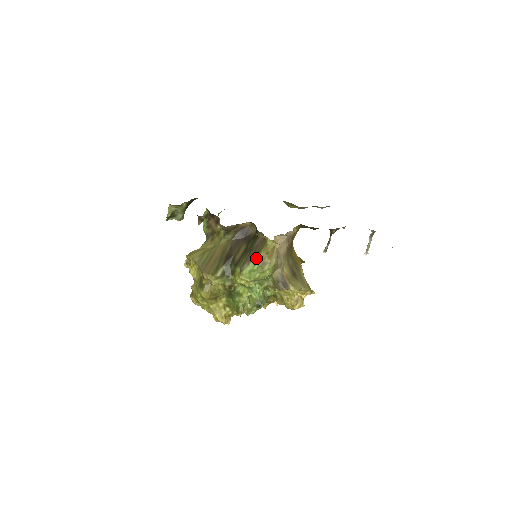
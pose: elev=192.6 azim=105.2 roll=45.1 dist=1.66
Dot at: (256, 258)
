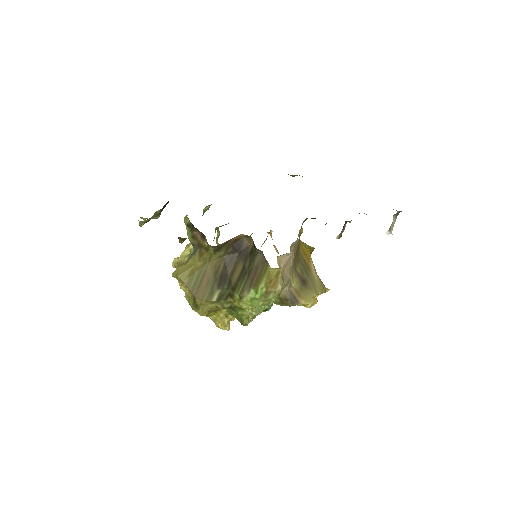
Dot at: (257, 286)
